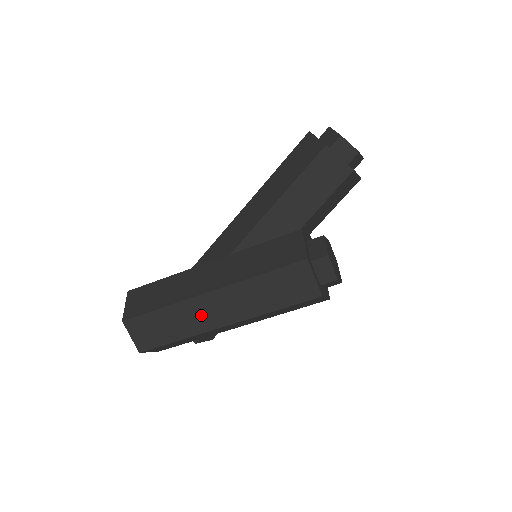
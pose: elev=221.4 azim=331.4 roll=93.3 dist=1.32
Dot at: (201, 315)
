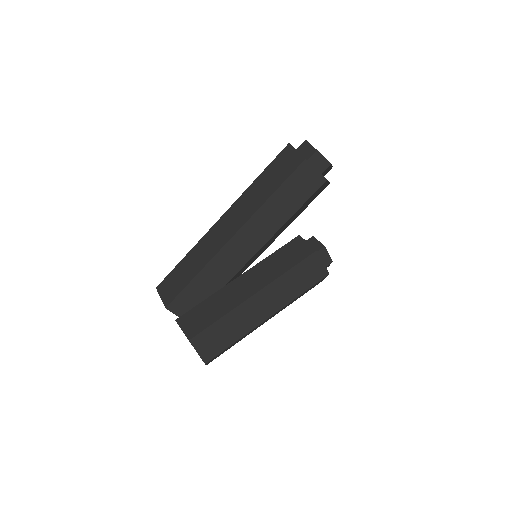
Dot at: (257, 327)
